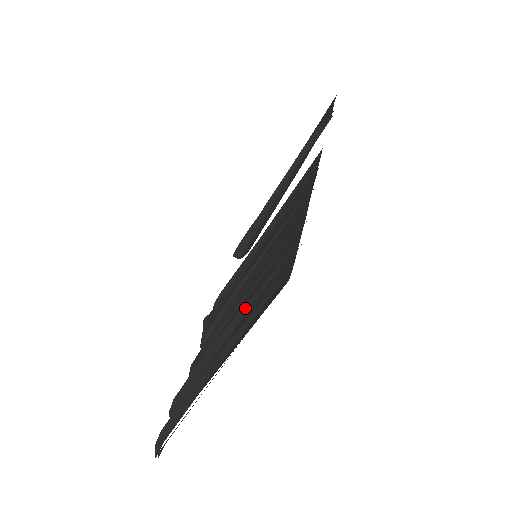
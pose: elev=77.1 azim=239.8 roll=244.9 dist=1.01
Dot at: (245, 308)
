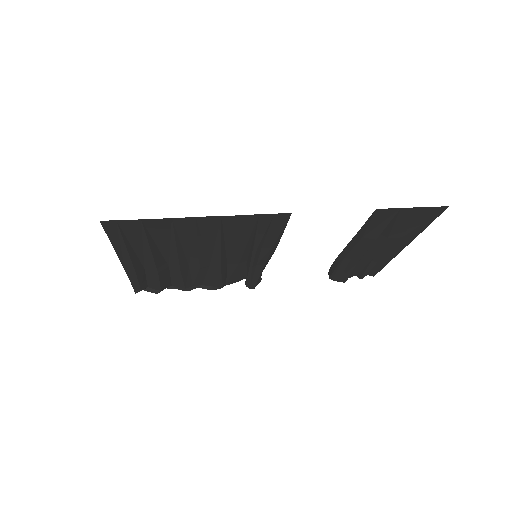
Dot at: (156, 246)
